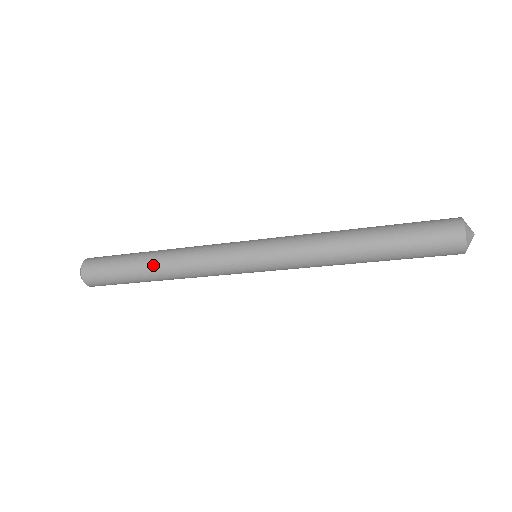
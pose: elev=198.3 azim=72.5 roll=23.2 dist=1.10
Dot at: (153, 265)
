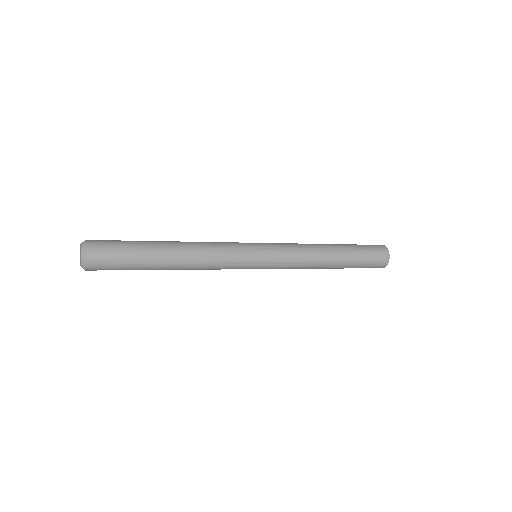
Dot at: (172, 251)
